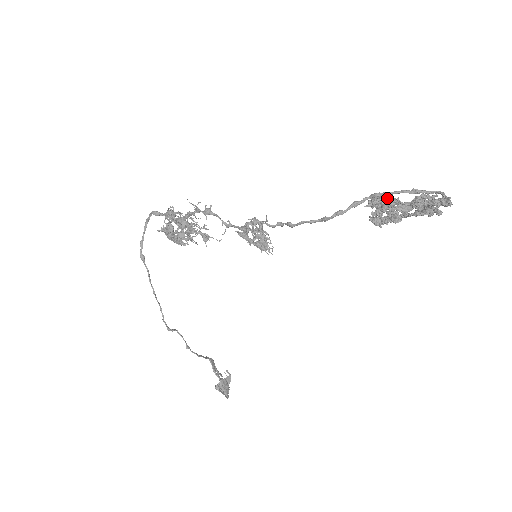
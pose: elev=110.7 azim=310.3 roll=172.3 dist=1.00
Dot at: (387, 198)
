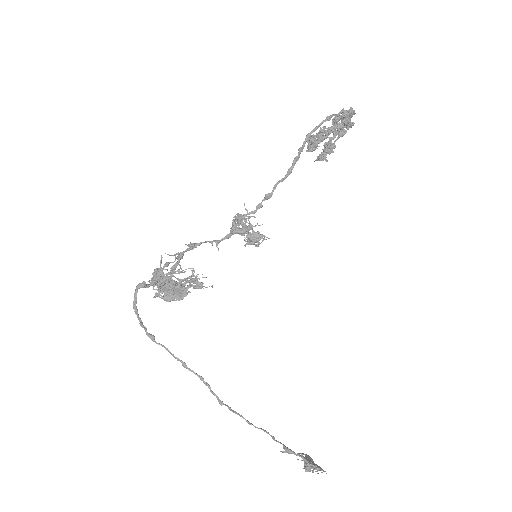
Dot at: occluded
